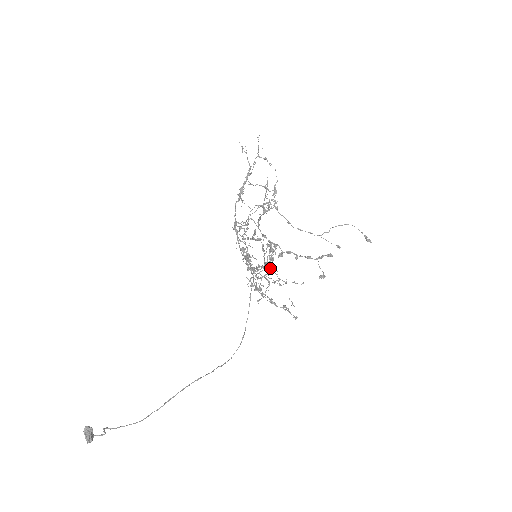
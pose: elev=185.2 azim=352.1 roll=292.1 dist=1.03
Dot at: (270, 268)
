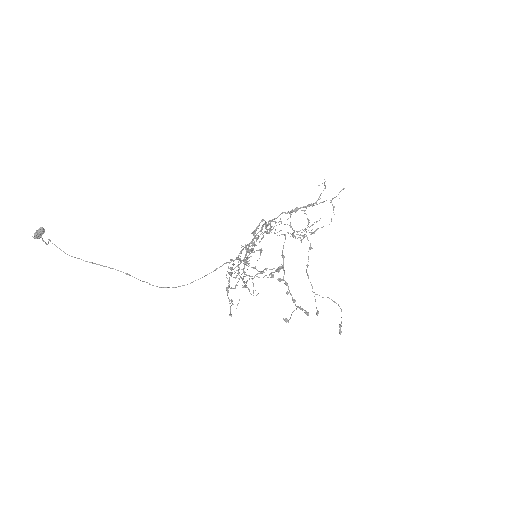
Dot at: (247, 265)
